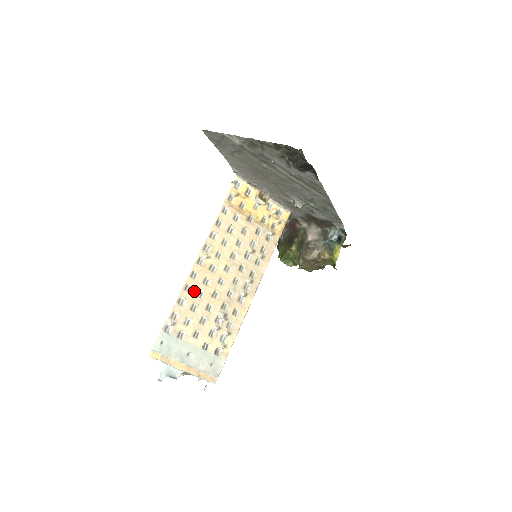
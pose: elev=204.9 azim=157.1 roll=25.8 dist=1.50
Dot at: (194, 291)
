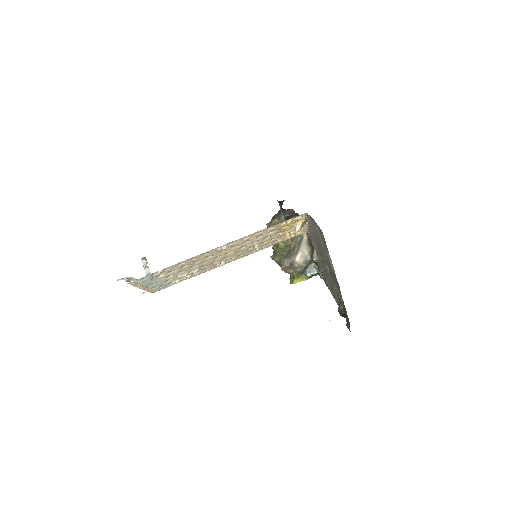
Dot at: (195, 260)
